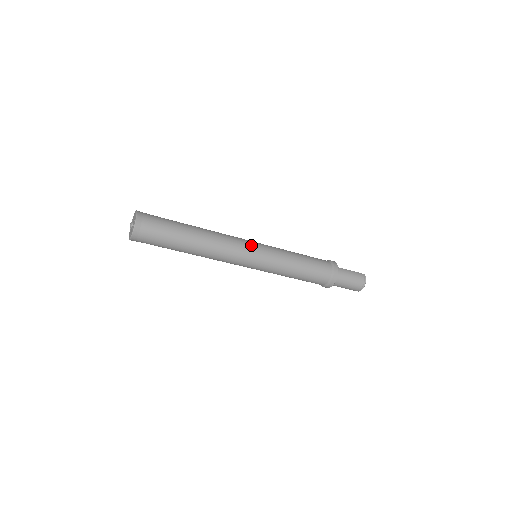
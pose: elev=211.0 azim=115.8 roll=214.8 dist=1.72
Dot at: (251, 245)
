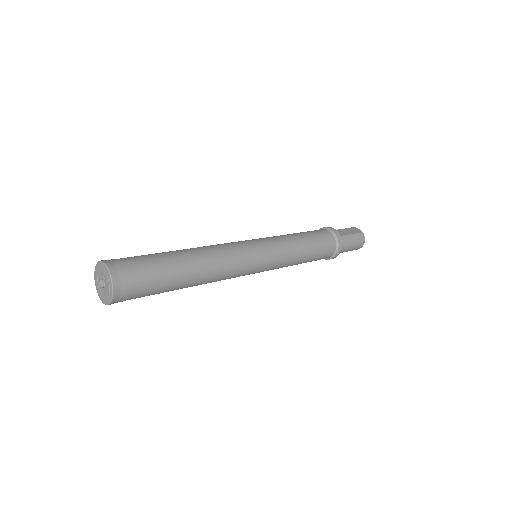
Dot at: (255, 254)
